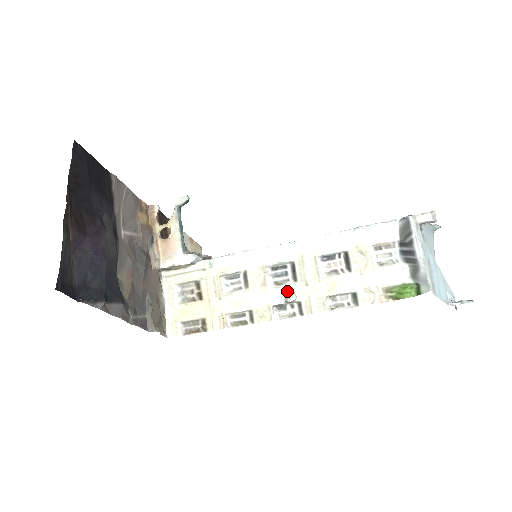
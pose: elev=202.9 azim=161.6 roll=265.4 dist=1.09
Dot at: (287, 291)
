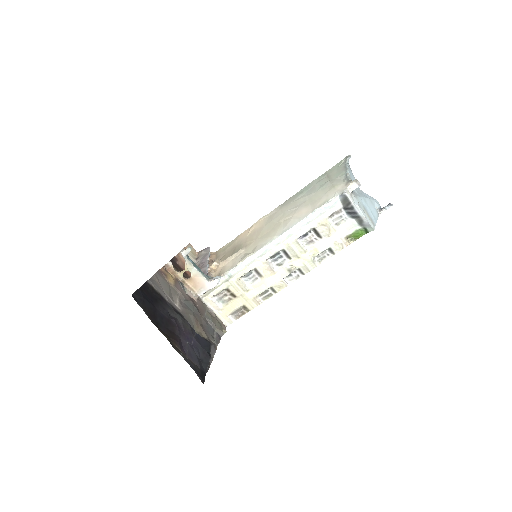
Dot at: (289, 268)
